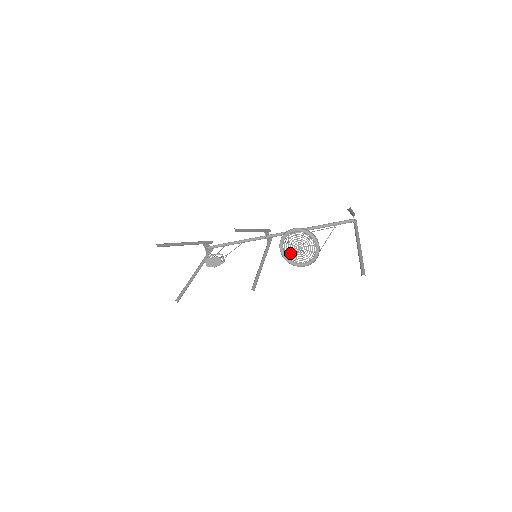
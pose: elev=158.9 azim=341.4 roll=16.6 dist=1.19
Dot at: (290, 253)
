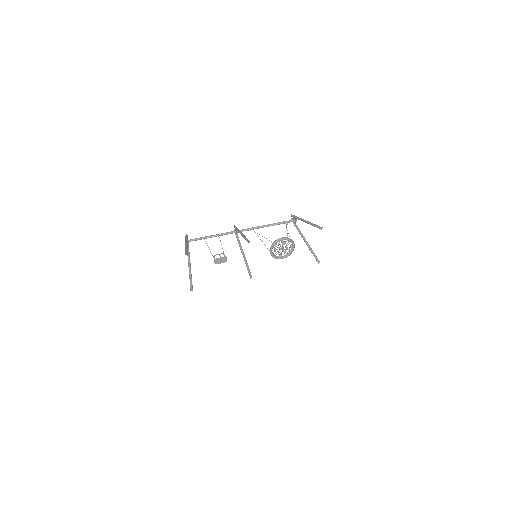
Dot at: (276, 252)
